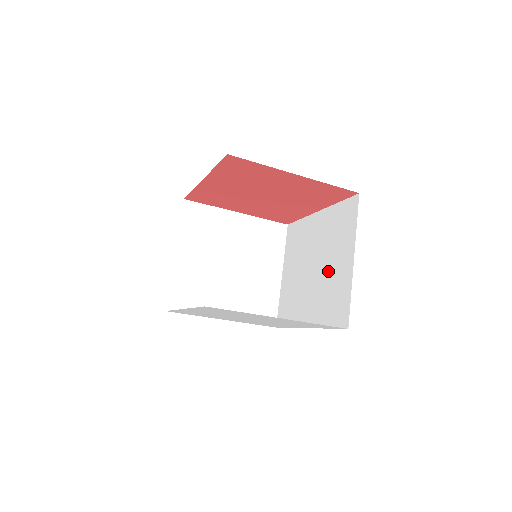
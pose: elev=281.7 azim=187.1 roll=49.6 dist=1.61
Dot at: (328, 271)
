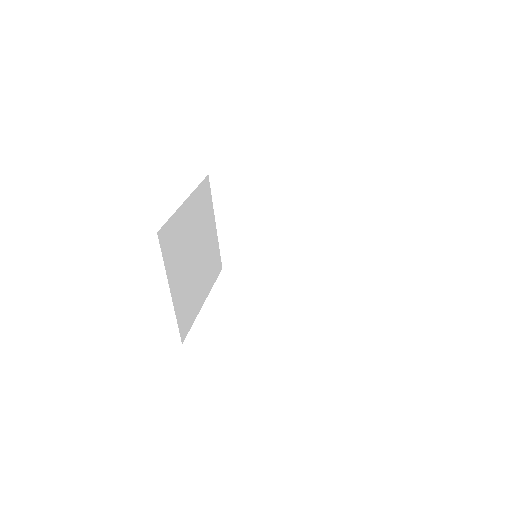
Dot at: occluded
